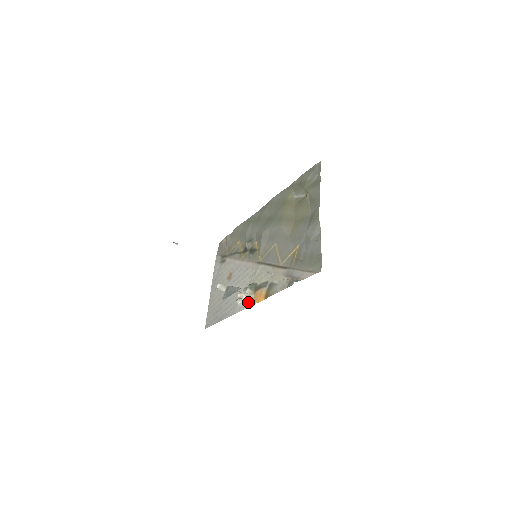
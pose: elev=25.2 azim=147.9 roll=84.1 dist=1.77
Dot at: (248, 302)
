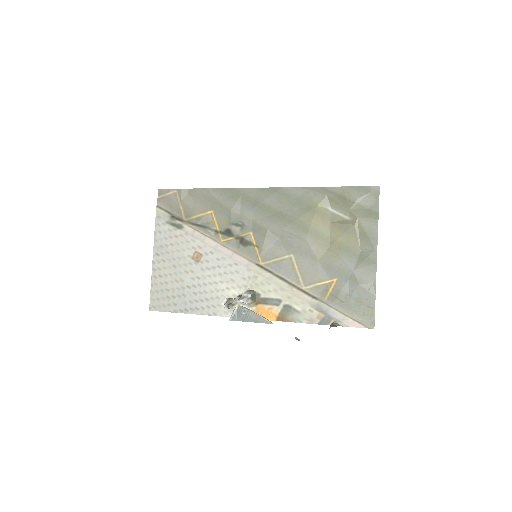
Dot at: occluded
